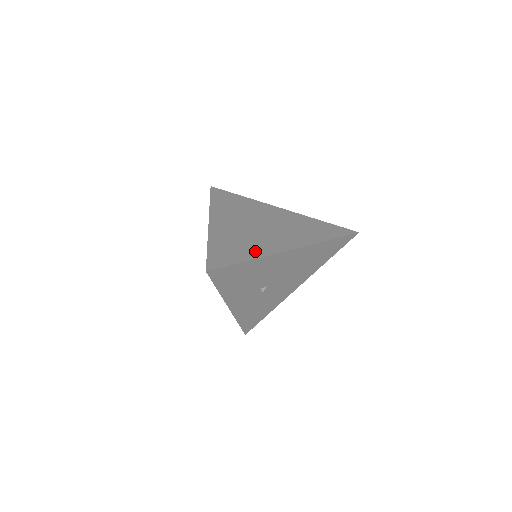
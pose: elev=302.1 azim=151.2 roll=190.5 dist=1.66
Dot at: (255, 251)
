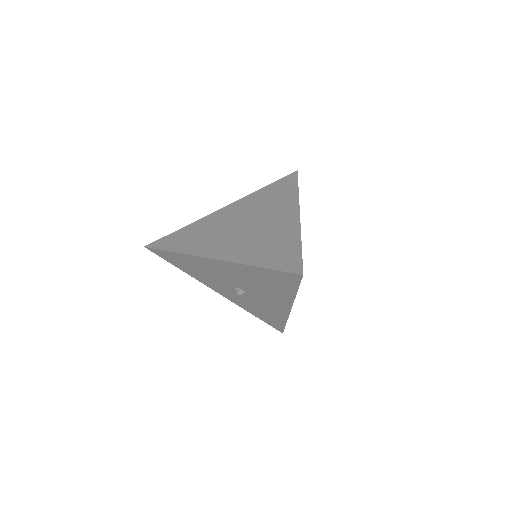
Dot at: (288, 236)
